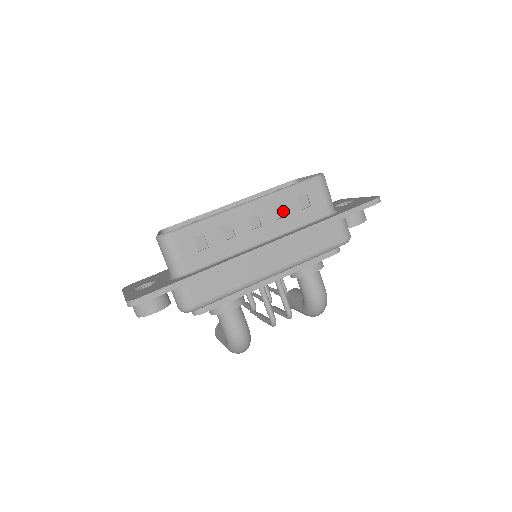
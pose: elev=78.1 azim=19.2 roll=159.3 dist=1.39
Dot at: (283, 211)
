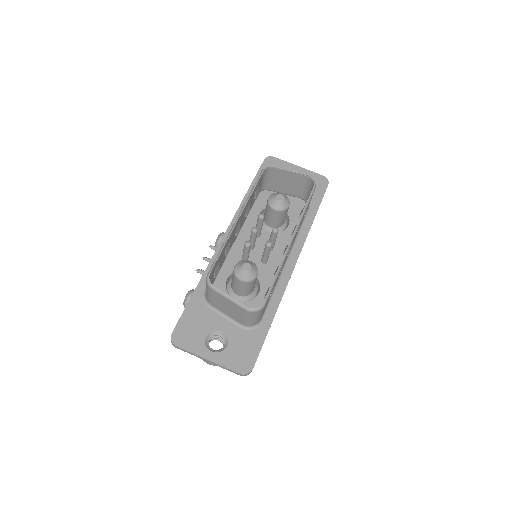
Dot at: occluded
